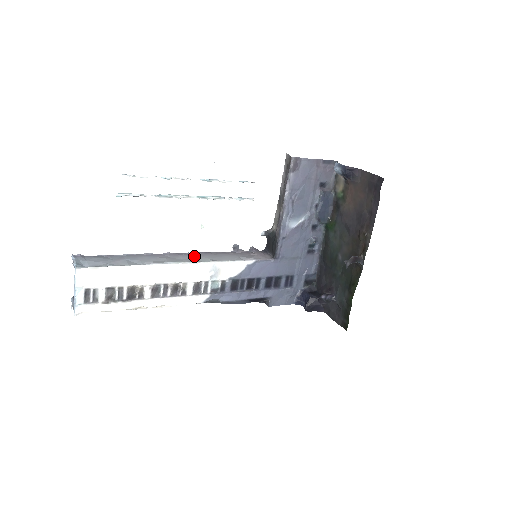
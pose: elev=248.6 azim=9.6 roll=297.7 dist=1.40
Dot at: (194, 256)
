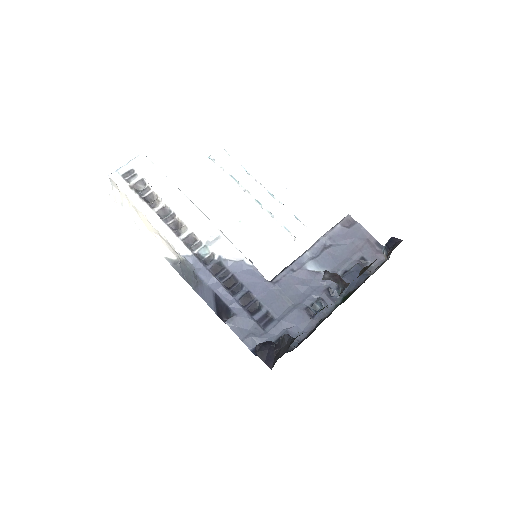
Dot at: occluded
